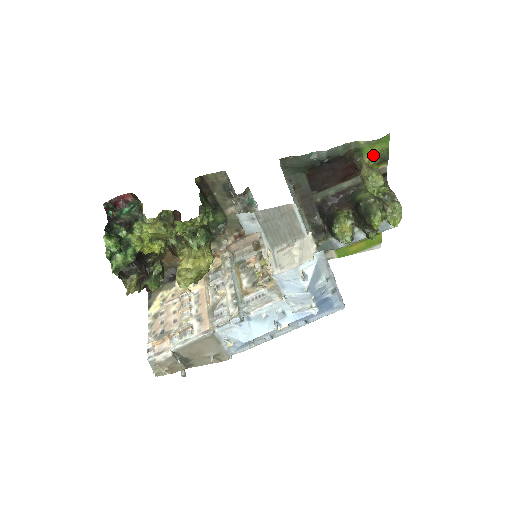
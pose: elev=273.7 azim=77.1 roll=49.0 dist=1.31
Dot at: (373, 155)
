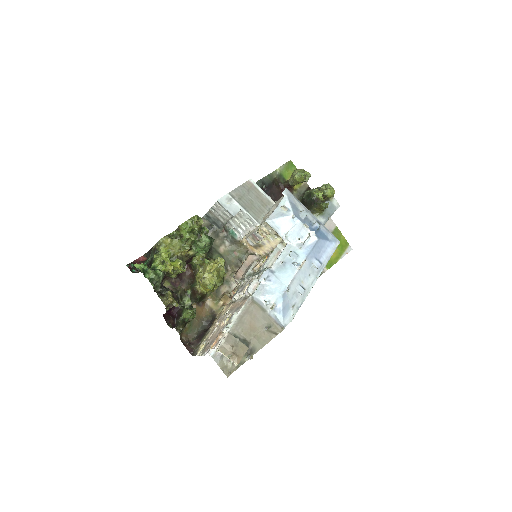
Dot at: occluded
